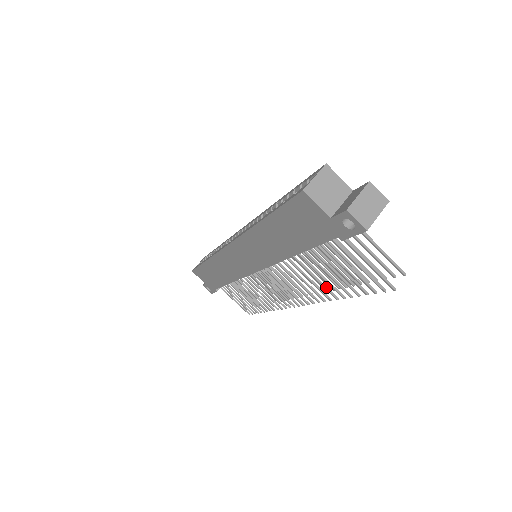
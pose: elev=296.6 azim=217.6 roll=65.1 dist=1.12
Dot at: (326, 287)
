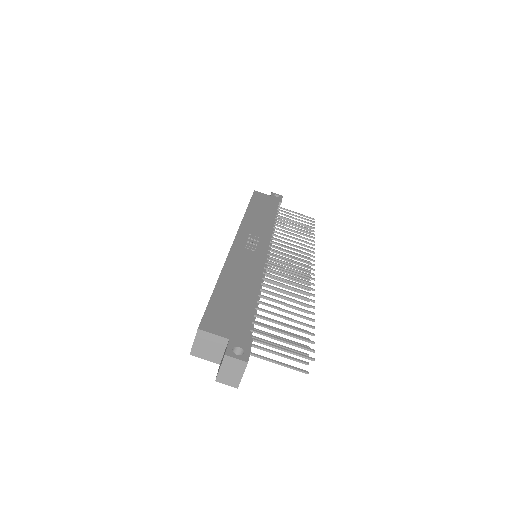
Dot at: occluded
